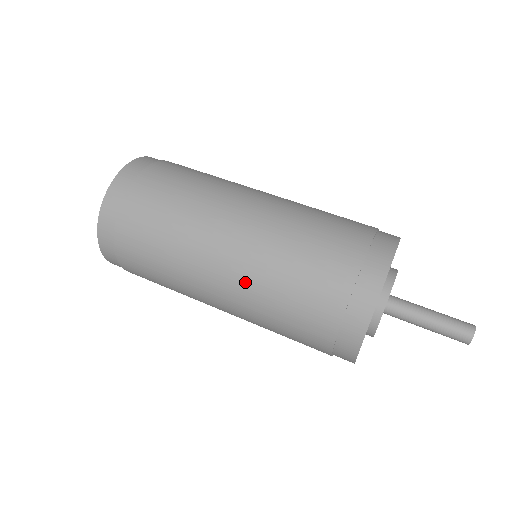
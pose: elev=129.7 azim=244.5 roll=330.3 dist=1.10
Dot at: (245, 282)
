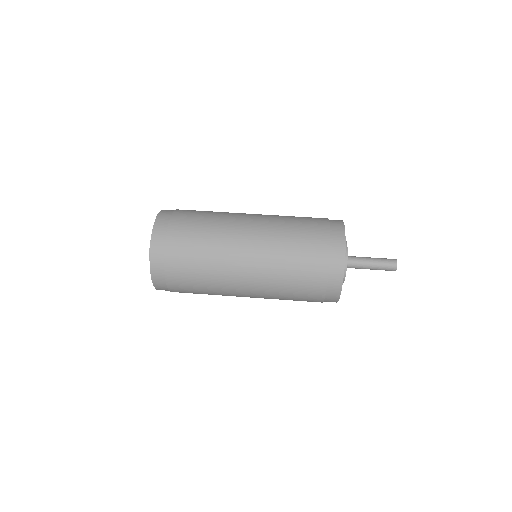
Dot at: (264, 277)
